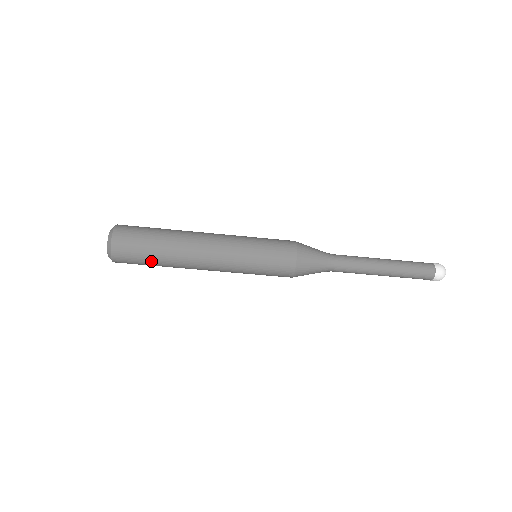
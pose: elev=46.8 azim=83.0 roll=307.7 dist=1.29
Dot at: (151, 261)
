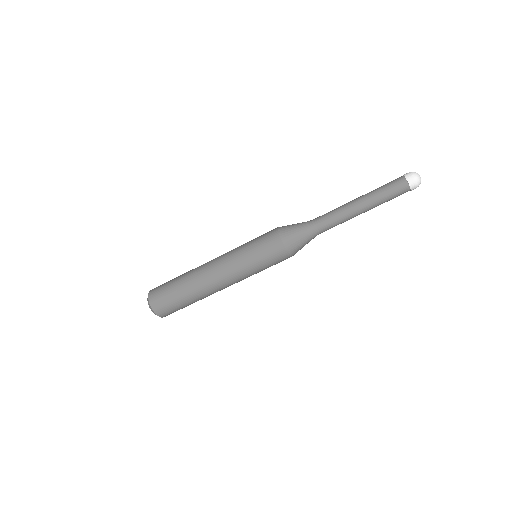
Dot at: (178, 295)
